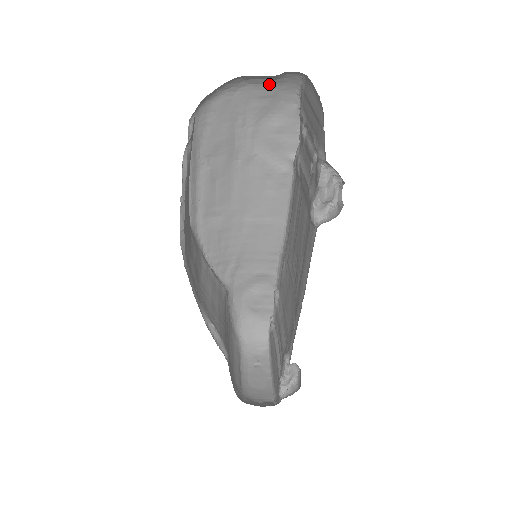
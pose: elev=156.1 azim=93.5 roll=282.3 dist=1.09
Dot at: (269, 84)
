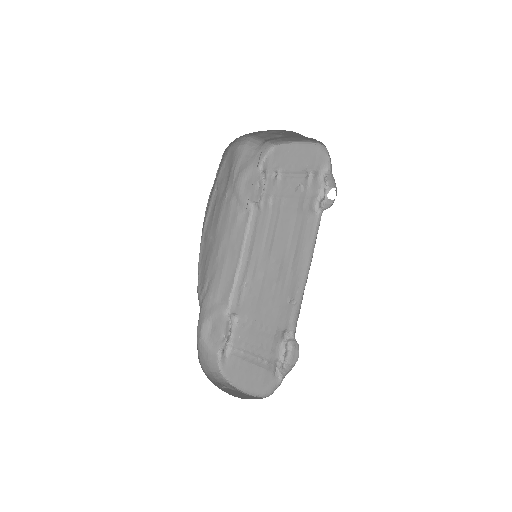
Dot at: (254, 148)
